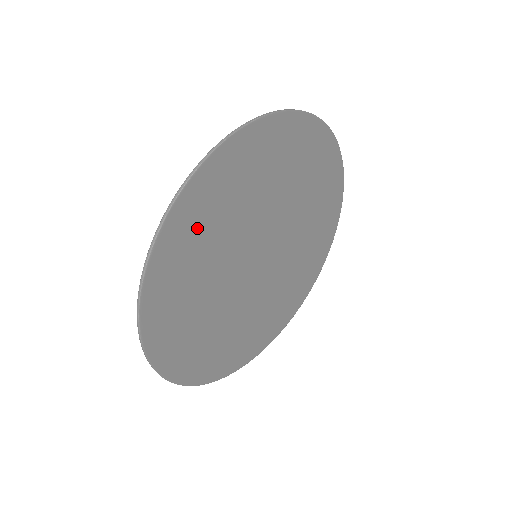
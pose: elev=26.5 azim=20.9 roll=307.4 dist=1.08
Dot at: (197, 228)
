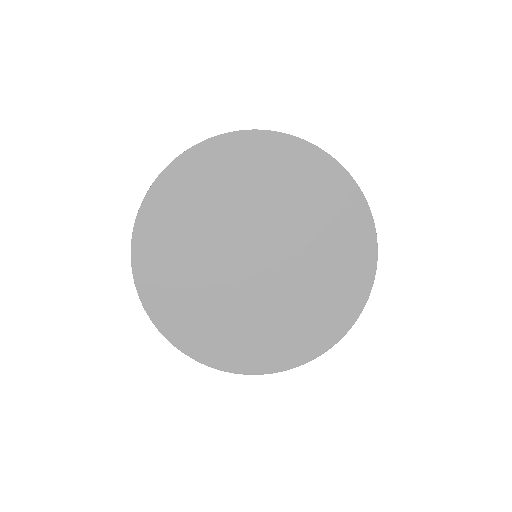
Dot at: (216, 172)
